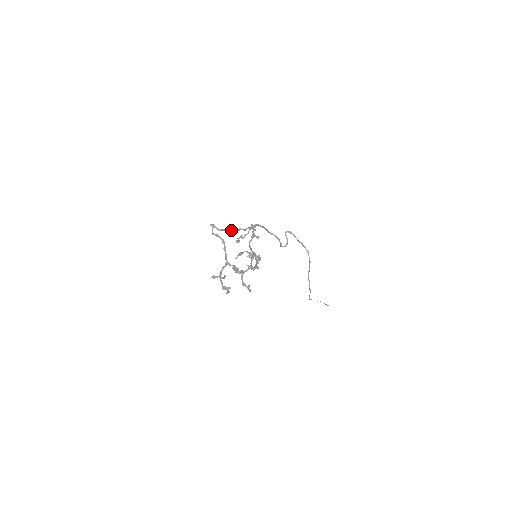
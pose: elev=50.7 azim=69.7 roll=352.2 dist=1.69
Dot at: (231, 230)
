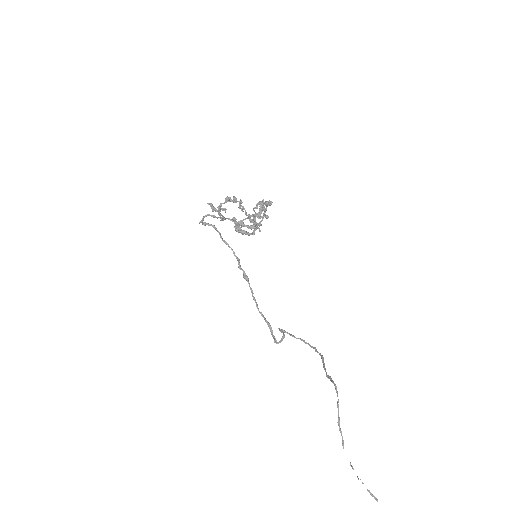
Dot at: (222, 239)
